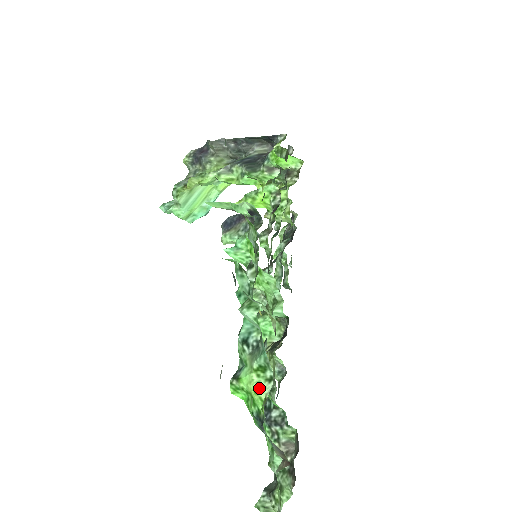
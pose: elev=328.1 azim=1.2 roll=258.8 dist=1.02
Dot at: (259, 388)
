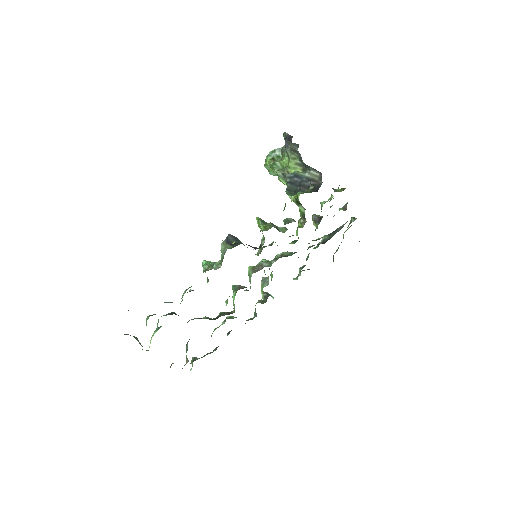
Dot at: occluded
